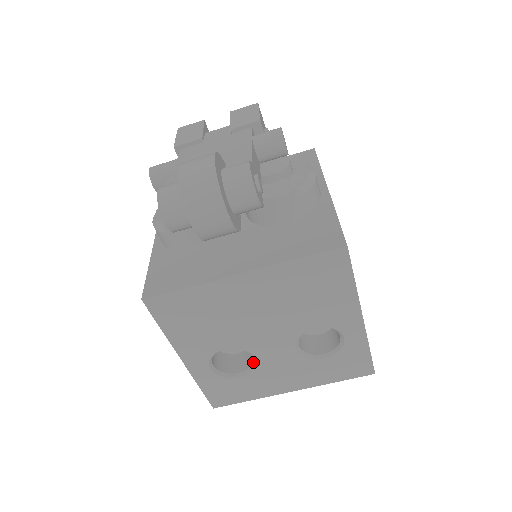
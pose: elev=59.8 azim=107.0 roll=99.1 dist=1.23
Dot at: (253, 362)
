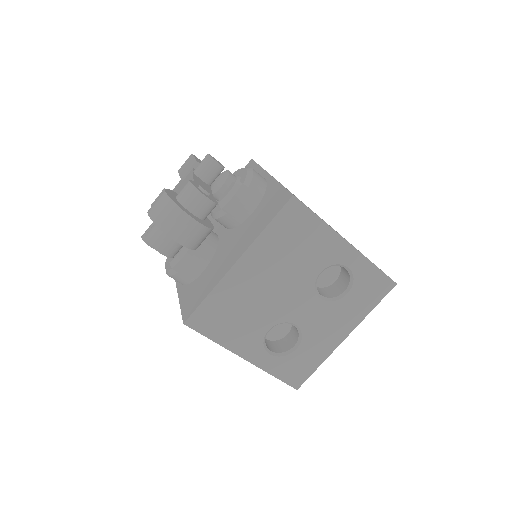
Dot at: (298, 330)
